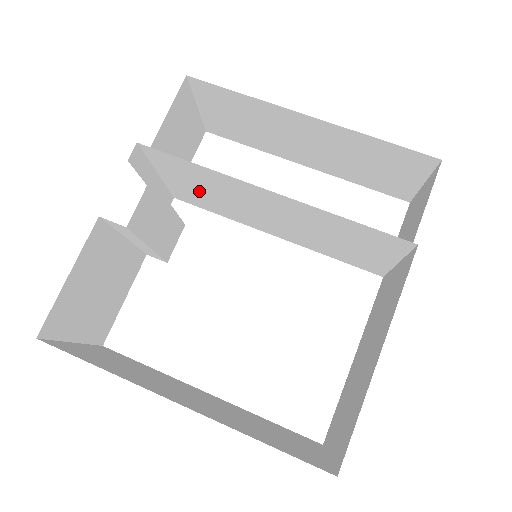
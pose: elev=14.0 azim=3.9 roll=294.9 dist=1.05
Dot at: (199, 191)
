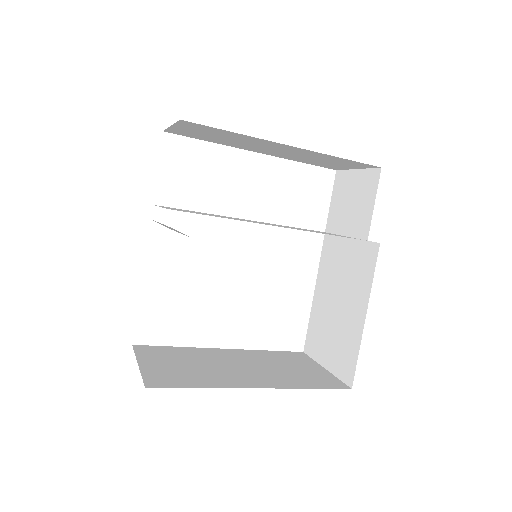
Dot at: occluded
